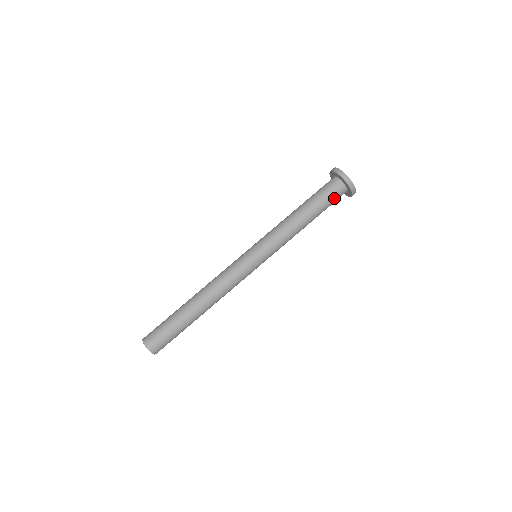
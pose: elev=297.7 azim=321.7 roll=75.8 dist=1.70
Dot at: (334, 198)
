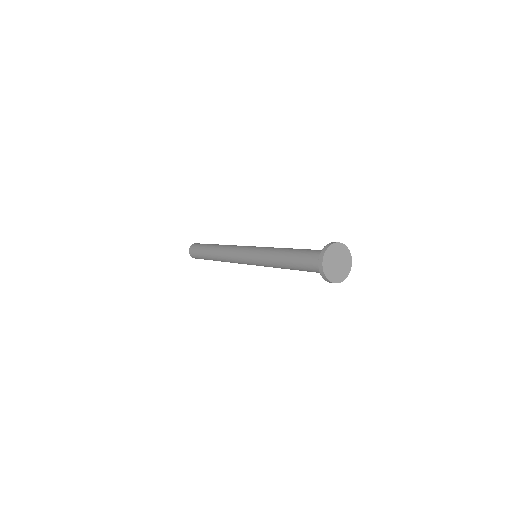
Dot at: (318, 272)
